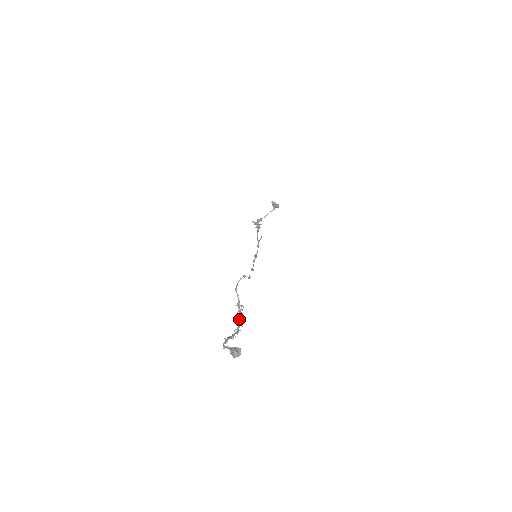
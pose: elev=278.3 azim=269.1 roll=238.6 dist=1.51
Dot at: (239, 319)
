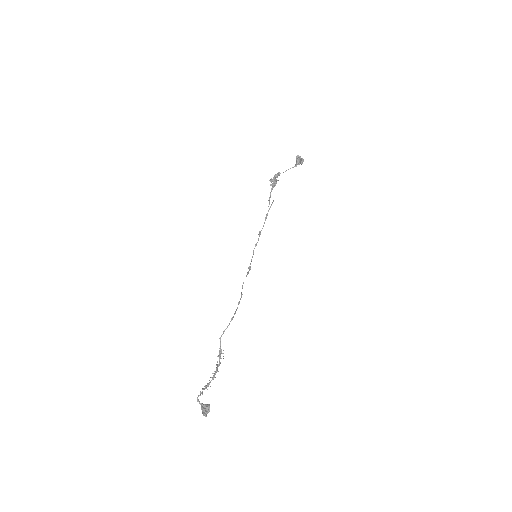
Dot at: (217, 365)
